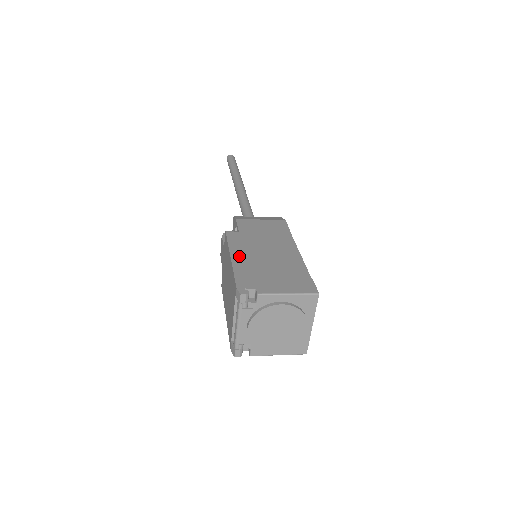
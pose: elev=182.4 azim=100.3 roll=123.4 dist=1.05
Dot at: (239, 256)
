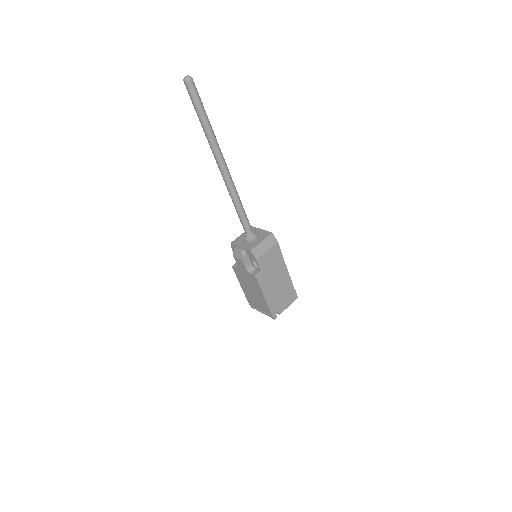
Dot at: (268, 295)
